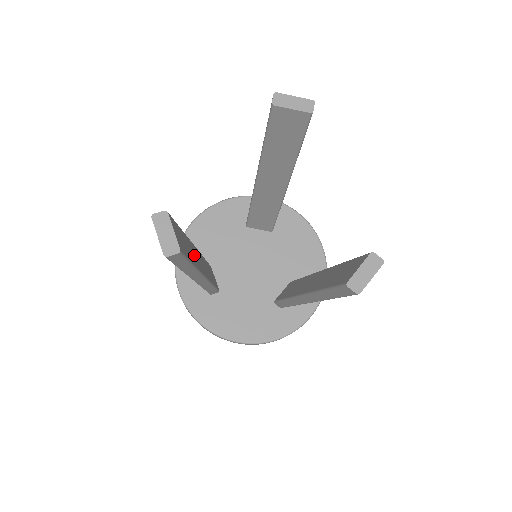
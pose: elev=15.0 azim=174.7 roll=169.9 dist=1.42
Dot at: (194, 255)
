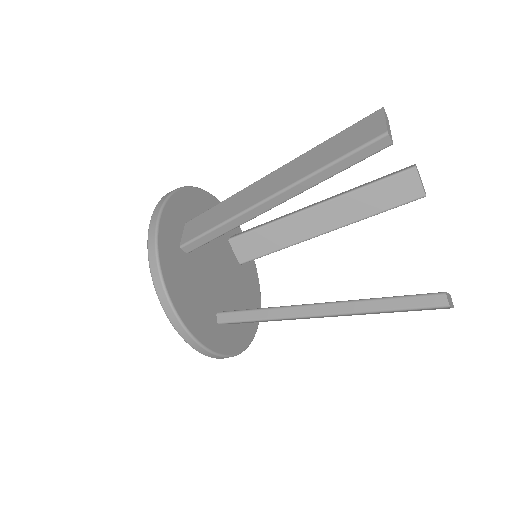
Dot at: occluded
